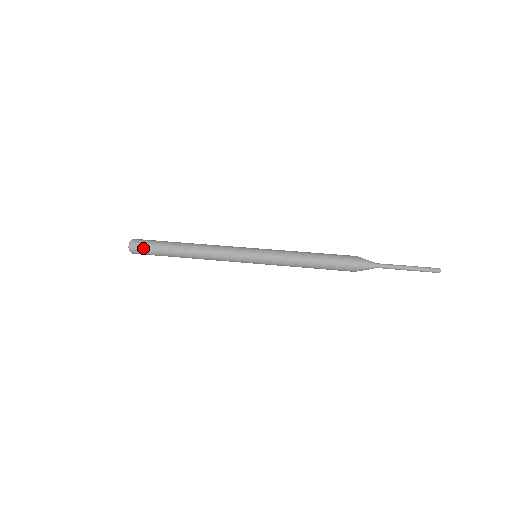
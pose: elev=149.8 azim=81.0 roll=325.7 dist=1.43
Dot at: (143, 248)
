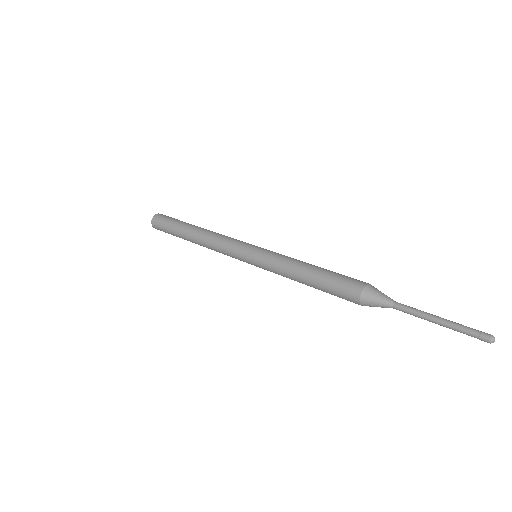
Dot at: (160, 224)
